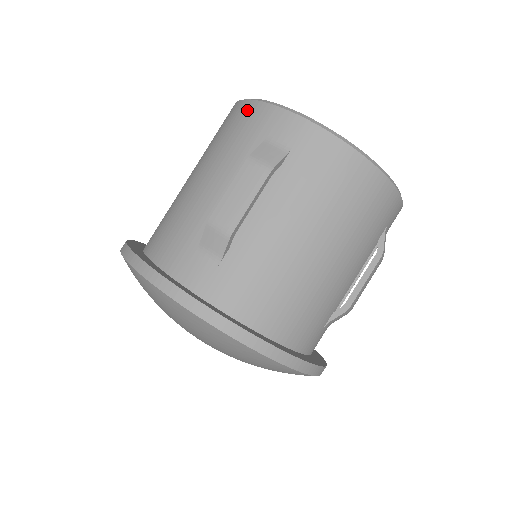
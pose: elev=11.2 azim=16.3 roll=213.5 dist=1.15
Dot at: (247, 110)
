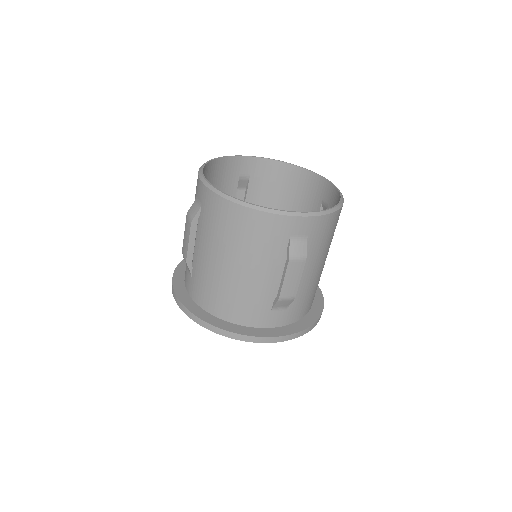
Dot at: (261, 220)
